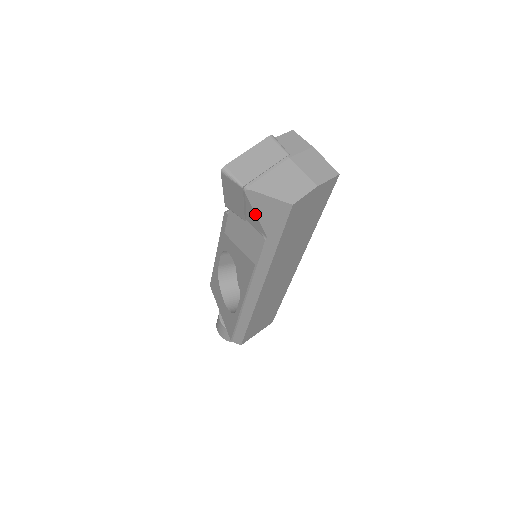
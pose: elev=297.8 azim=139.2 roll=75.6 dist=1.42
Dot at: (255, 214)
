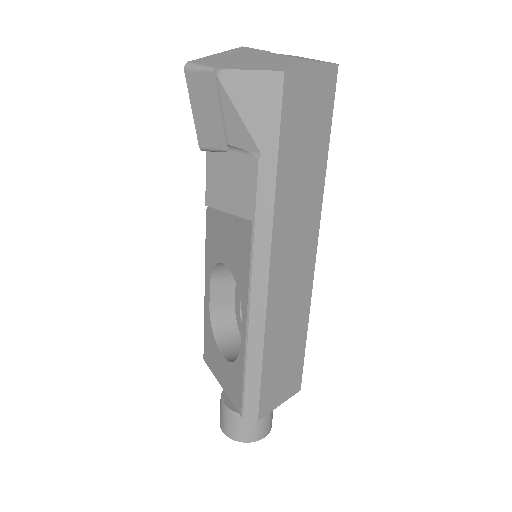
Dot at: (237, 114)
